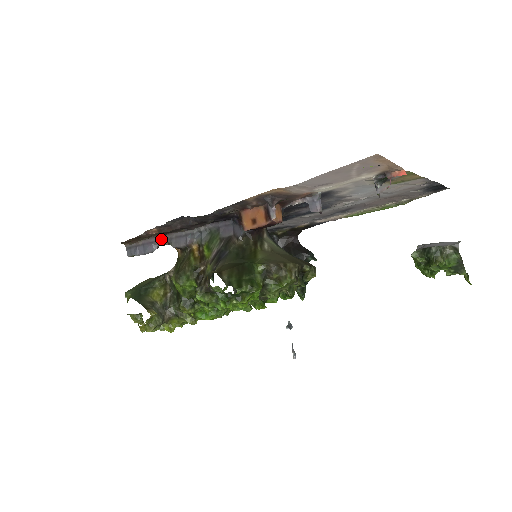
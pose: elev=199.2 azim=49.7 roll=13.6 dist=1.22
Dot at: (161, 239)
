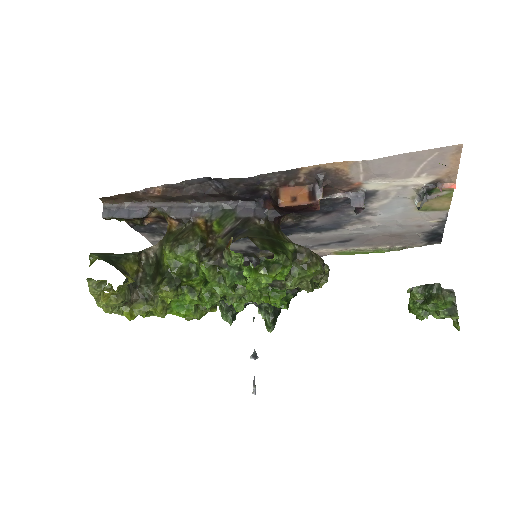
Dot at: (157, 205)
